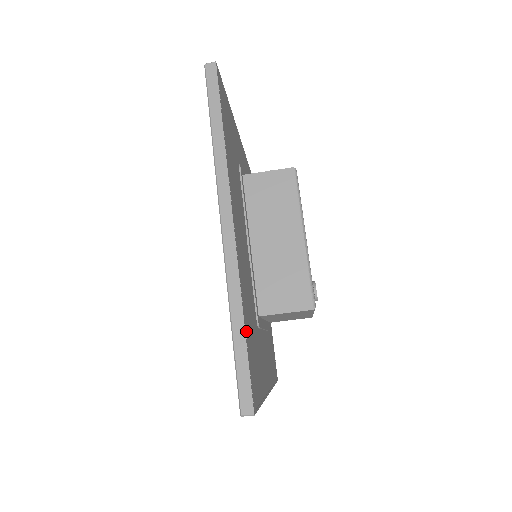
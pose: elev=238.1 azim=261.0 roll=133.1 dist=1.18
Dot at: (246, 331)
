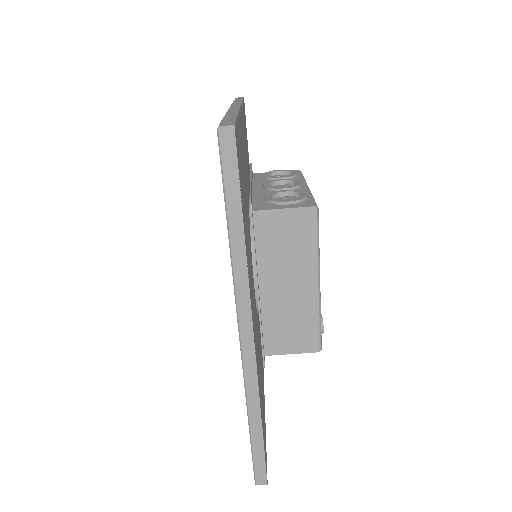
Dot at: (262, 423)
